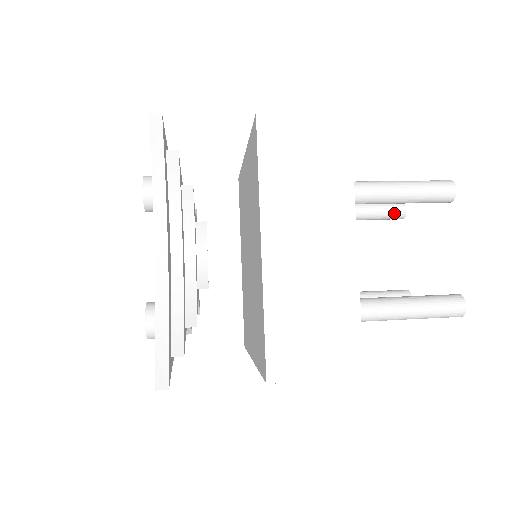
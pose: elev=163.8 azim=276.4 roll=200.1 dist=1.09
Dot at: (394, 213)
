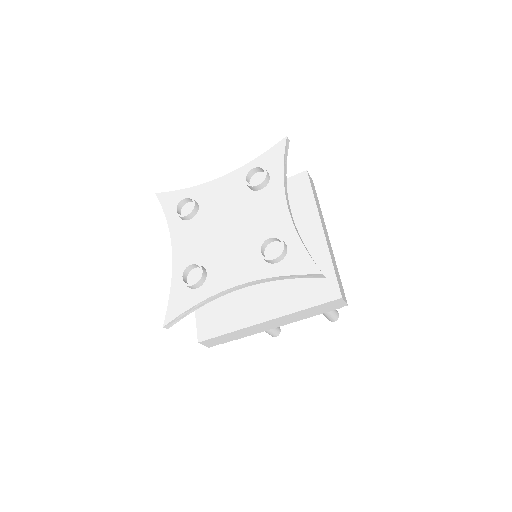
Dot at: occluded
